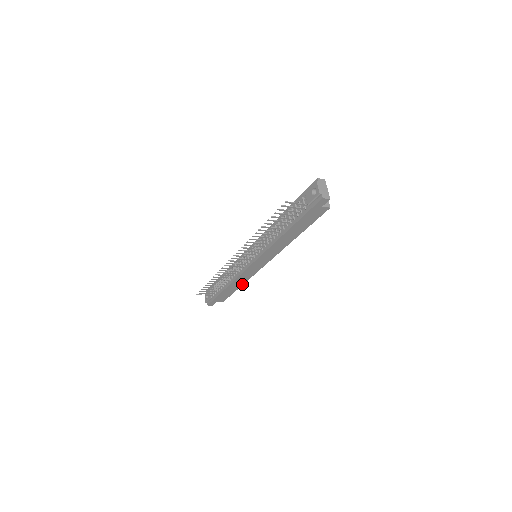
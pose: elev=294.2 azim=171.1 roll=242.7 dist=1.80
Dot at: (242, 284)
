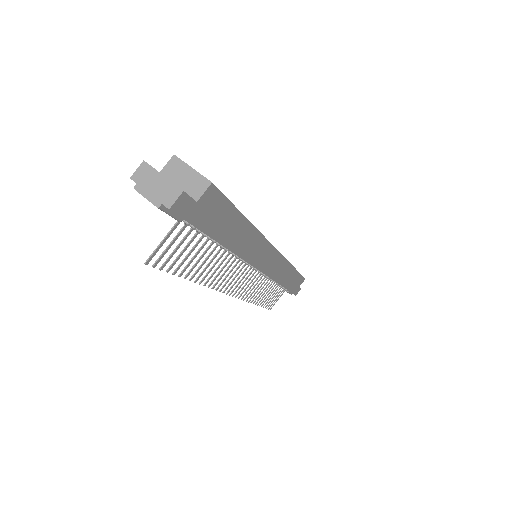
Dot at: (292, 268)
